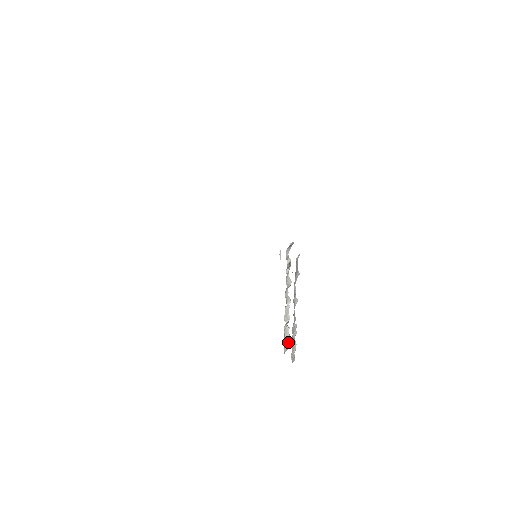
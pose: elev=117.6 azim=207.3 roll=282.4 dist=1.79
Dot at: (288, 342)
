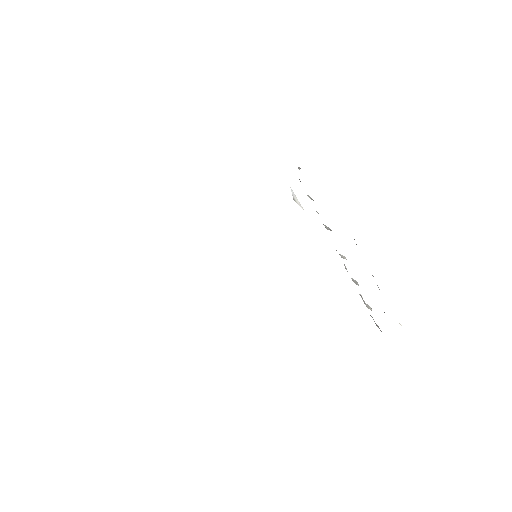
Dot at: occluded
